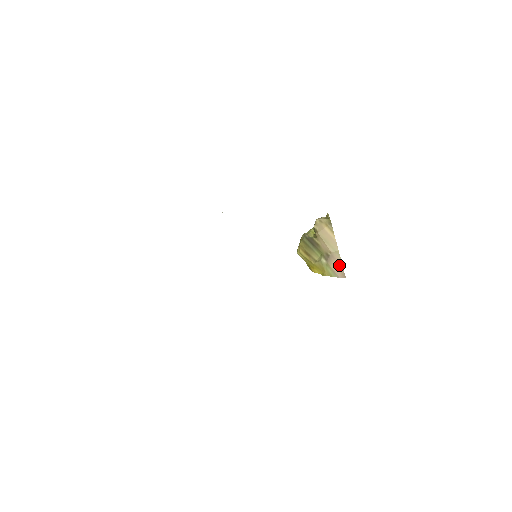
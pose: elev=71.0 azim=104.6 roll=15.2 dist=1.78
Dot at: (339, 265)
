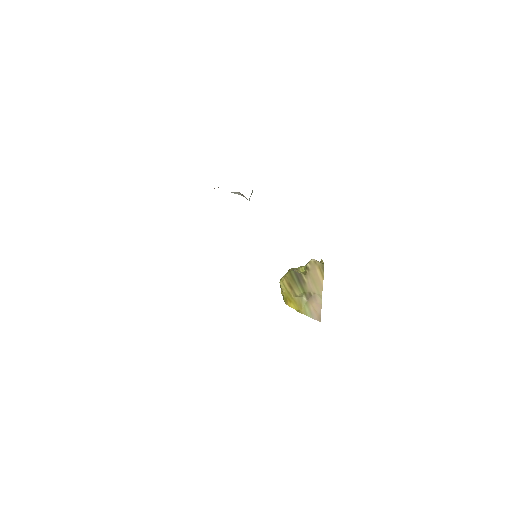
Dot at: (318, 308)
